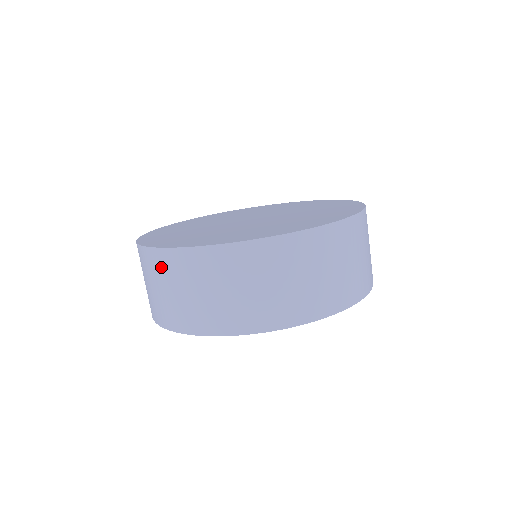
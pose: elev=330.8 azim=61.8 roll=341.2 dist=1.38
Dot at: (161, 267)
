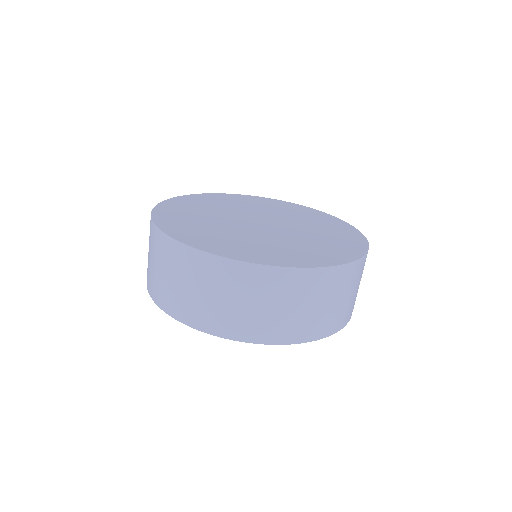
Dot at: occluded
